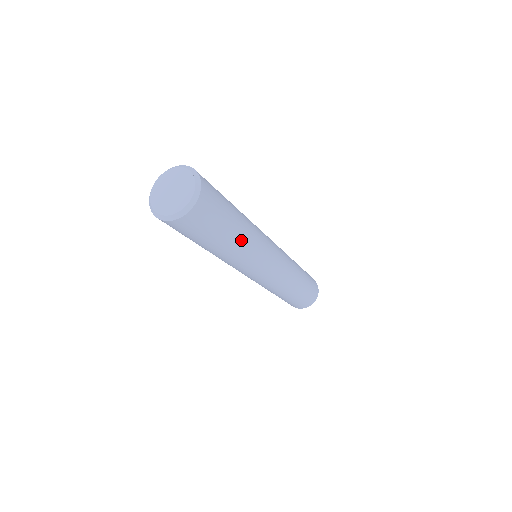
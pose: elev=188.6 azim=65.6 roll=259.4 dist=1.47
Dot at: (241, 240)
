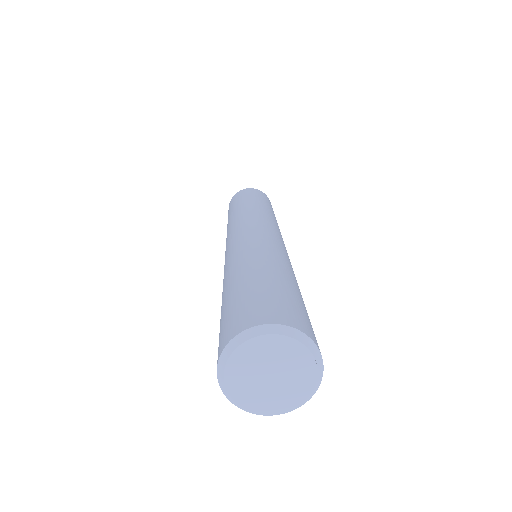
Dot at: occluded
